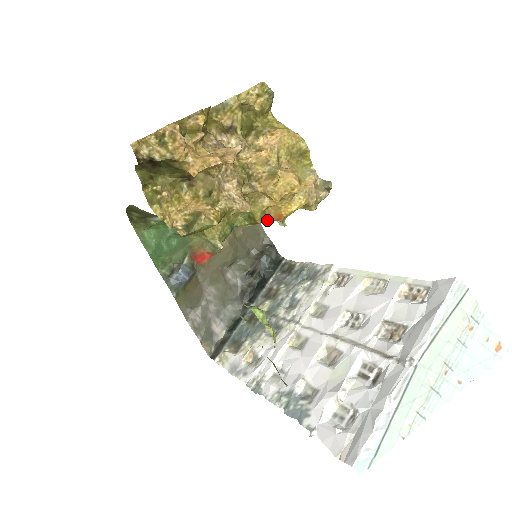
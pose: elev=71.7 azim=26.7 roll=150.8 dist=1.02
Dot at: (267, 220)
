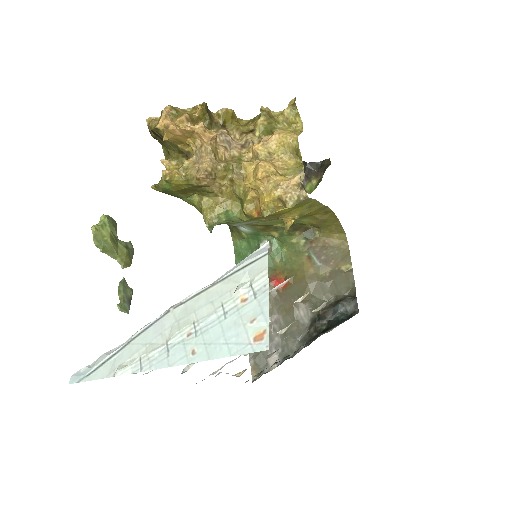
Dot at: (257, 214)
